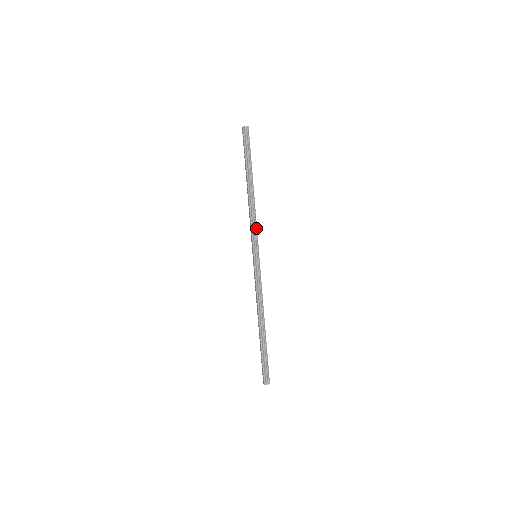
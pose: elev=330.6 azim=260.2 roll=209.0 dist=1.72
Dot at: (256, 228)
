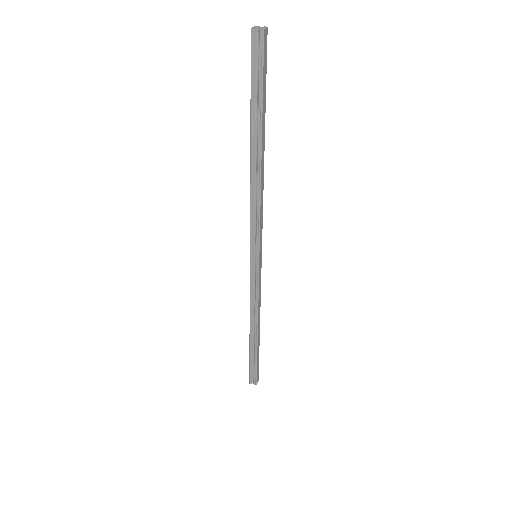
Dot at: (258, 222)
